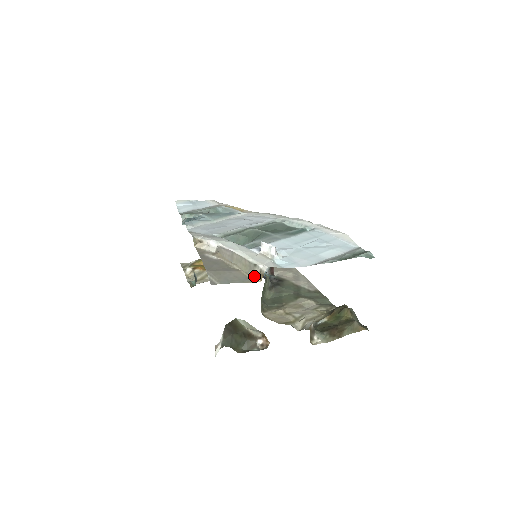
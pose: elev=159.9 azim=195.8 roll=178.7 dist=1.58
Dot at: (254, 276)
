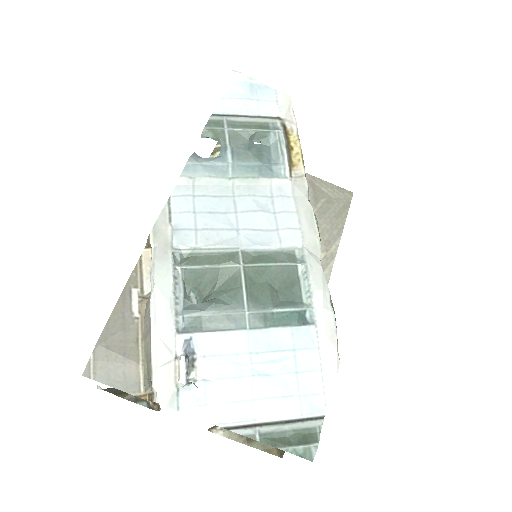
Dot at: (147, 387)
